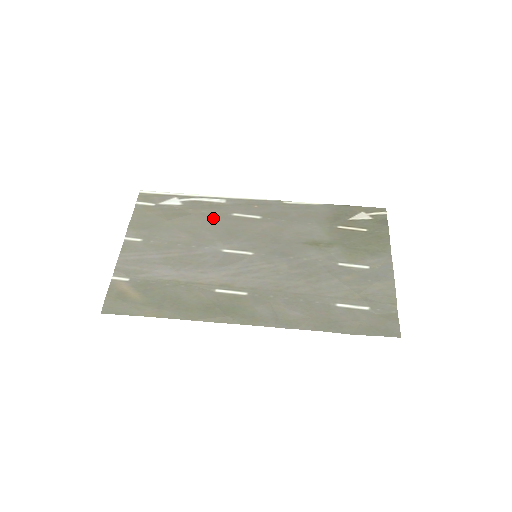
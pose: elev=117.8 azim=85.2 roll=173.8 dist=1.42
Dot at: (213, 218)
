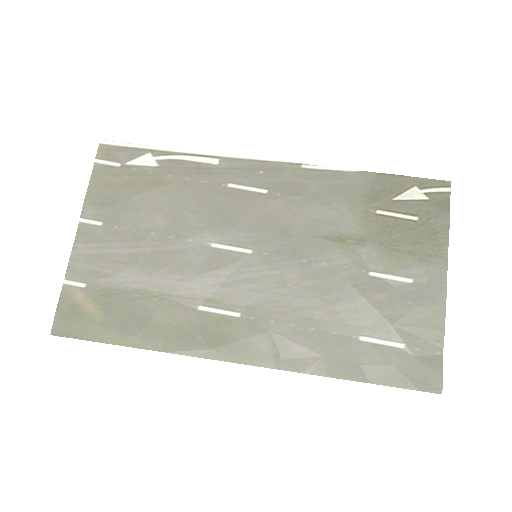
Dot at: (200, 191)
